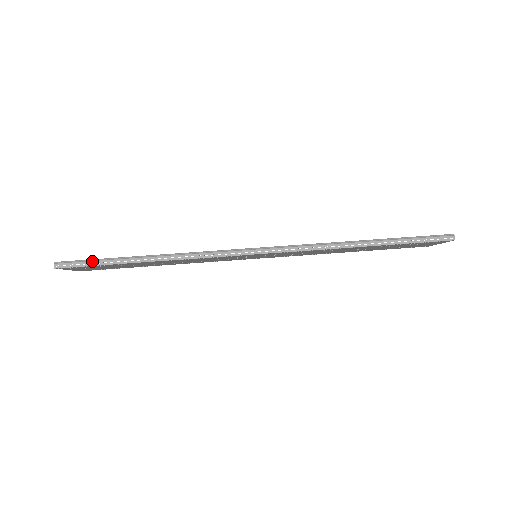
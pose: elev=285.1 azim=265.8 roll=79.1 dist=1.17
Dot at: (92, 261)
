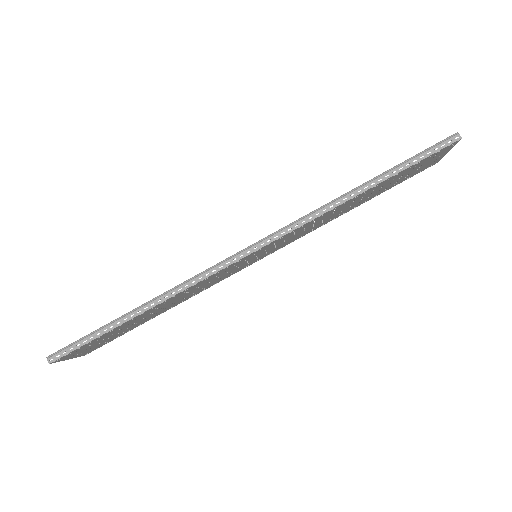
Dot at: (84, 339)
